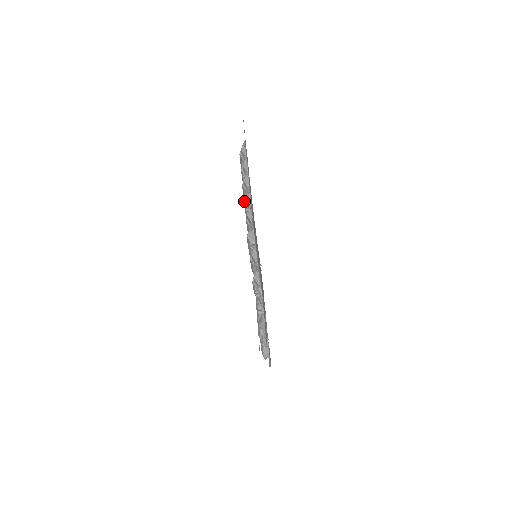
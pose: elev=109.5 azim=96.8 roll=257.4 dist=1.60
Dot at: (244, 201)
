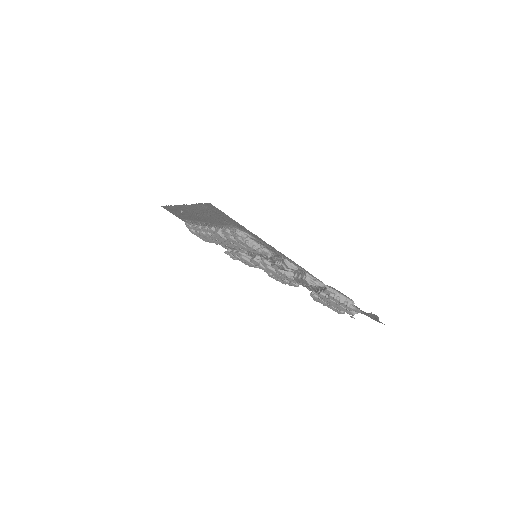
Dot at: (205, 234)
